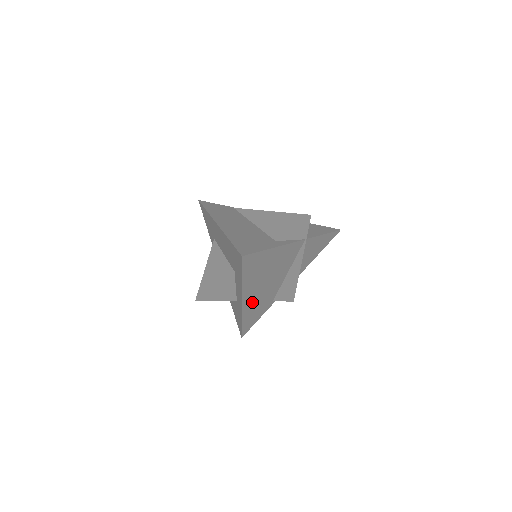
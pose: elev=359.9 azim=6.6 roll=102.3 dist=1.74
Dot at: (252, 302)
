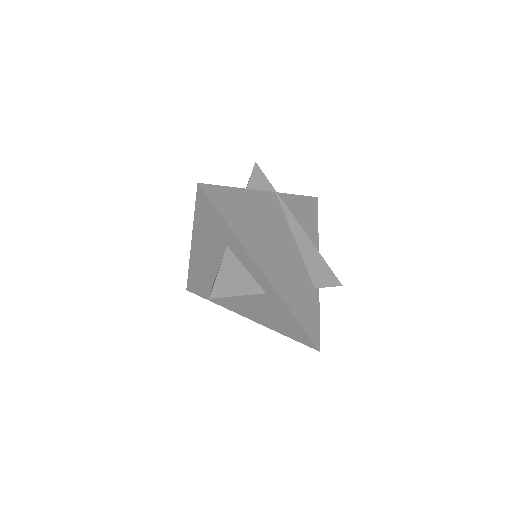
Dot at: (279, 277)
